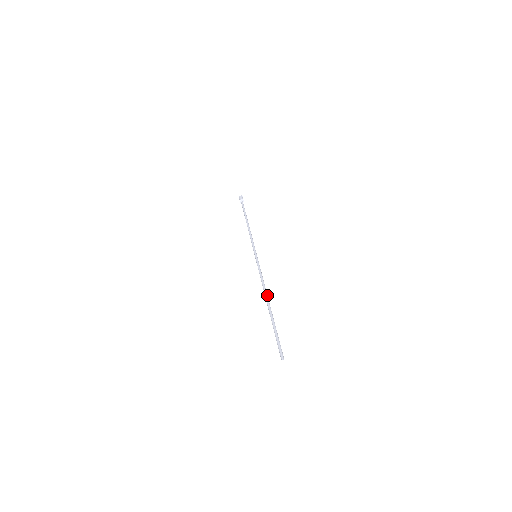
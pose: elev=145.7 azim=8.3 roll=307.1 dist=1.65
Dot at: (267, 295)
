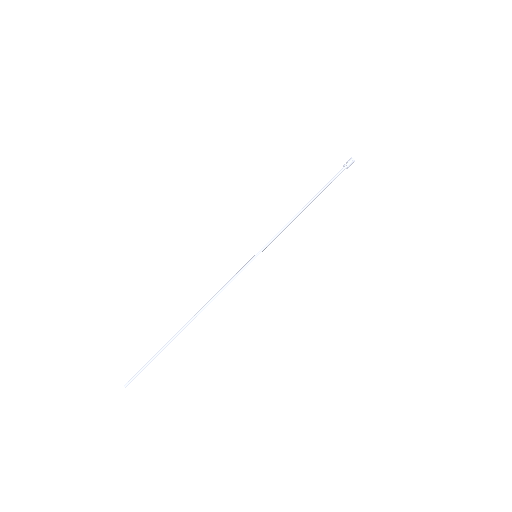
Dot at: occluded
